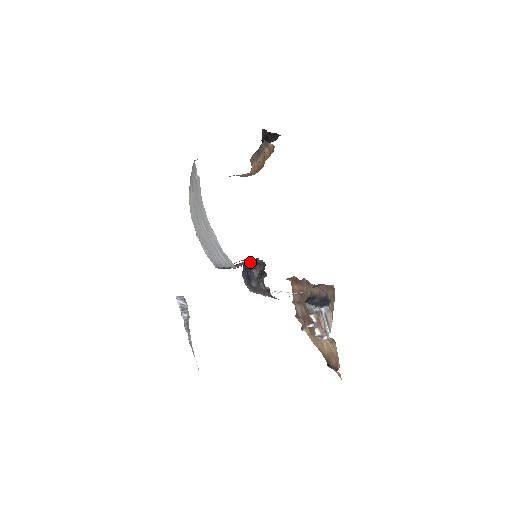
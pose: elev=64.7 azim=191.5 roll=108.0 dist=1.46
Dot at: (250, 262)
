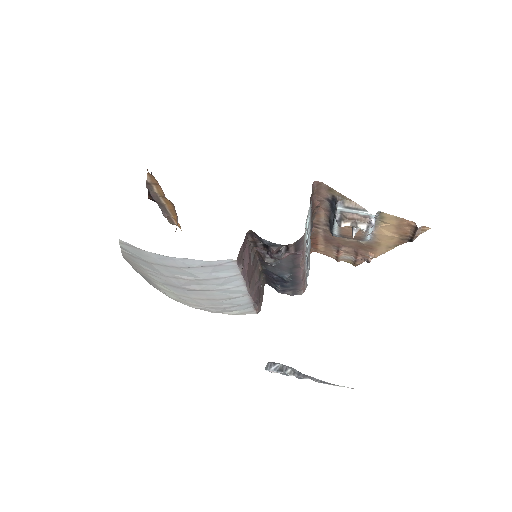
Dot at: (248, 253)
